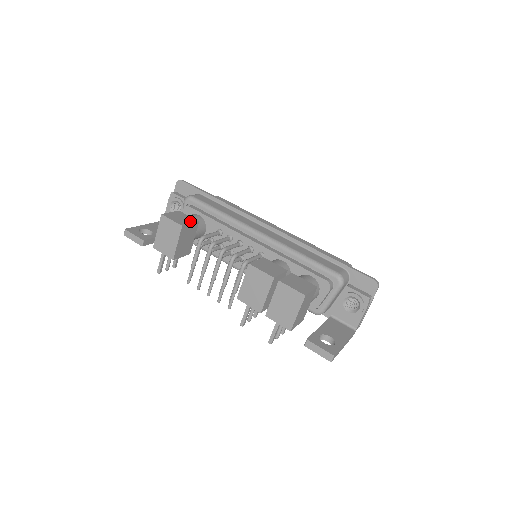
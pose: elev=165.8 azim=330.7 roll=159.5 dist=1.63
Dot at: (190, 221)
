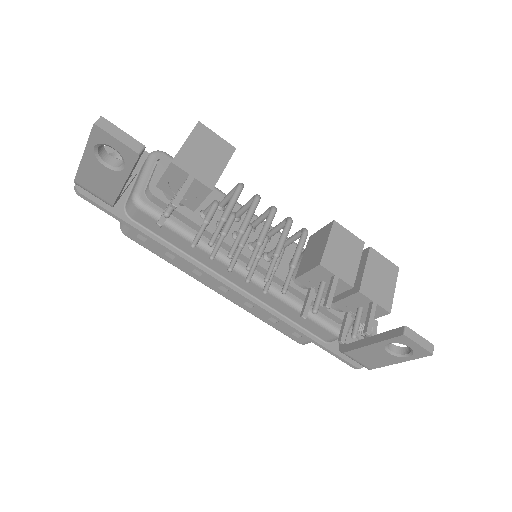
Dot at: occluded
